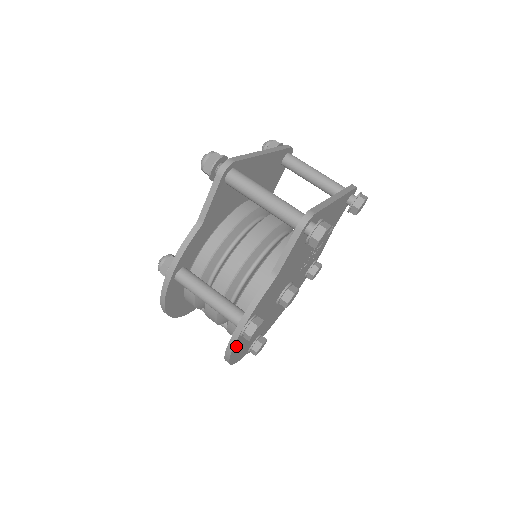
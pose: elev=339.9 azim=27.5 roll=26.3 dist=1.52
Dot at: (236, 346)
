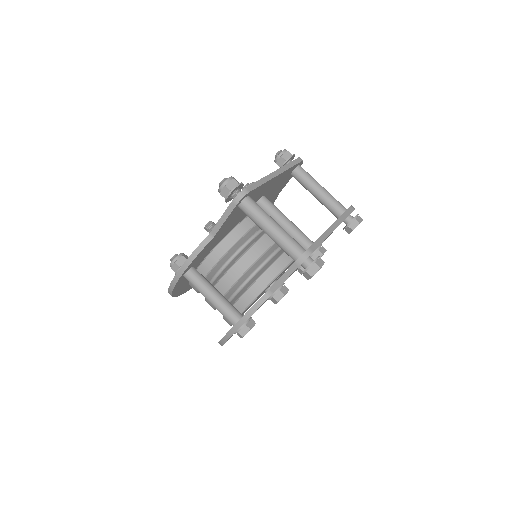
Dot at: occluded
